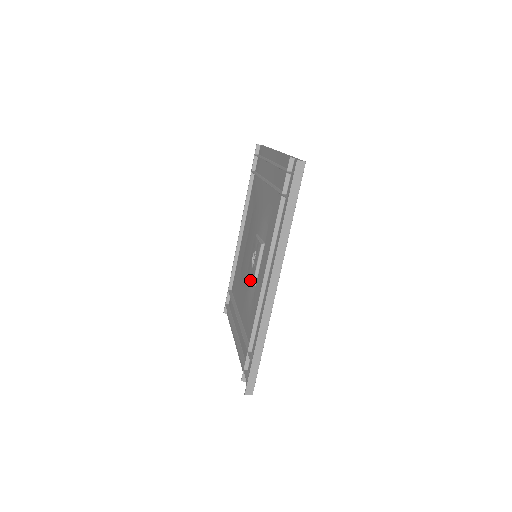
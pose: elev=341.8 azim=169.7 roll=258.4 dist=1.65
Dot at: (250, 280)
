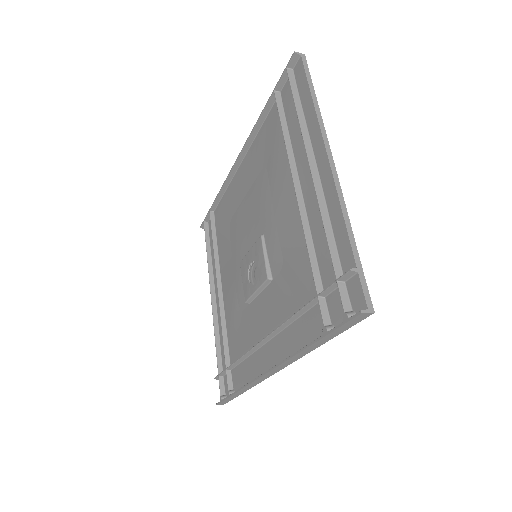
Dot at: (242, 279)
